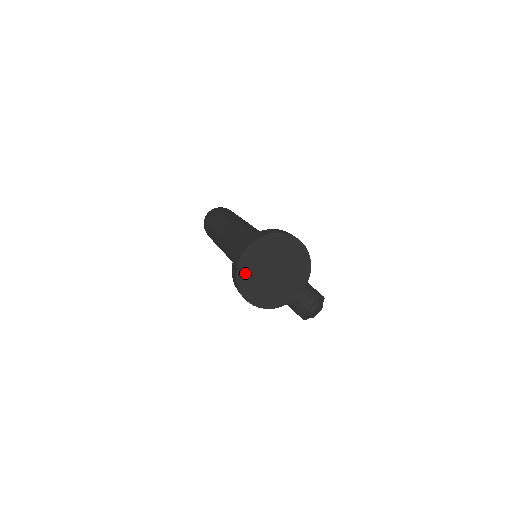
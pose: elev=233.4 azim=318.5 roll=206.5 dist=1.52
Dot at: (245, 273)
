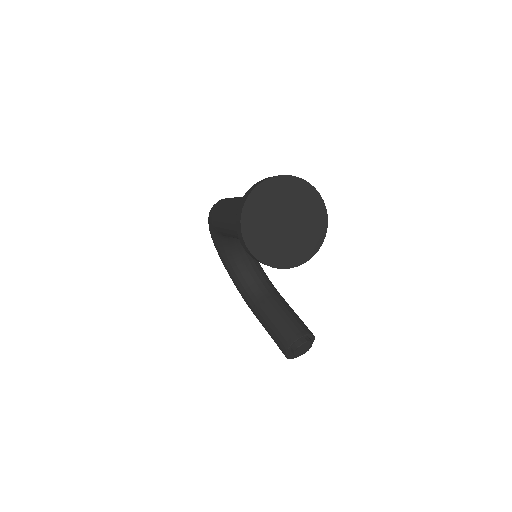
Dot at: (253, 210)
